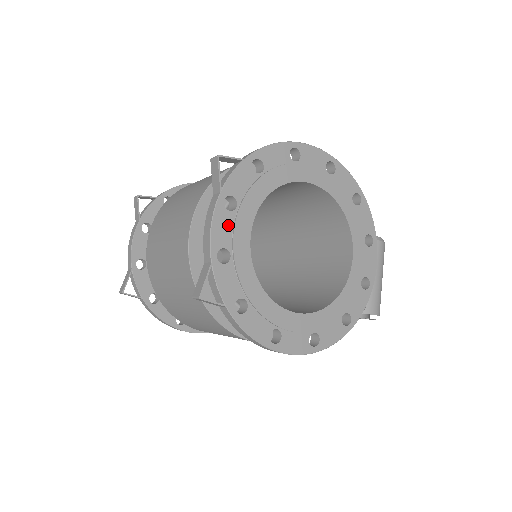
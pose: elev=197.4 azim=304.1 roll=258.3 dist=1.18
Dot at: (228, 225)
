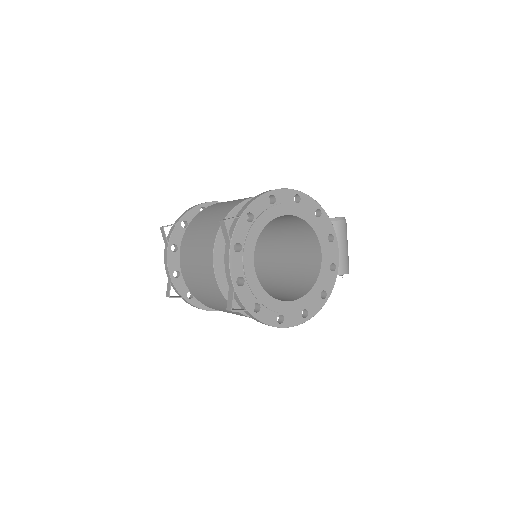
Dot at: (239, 262)
